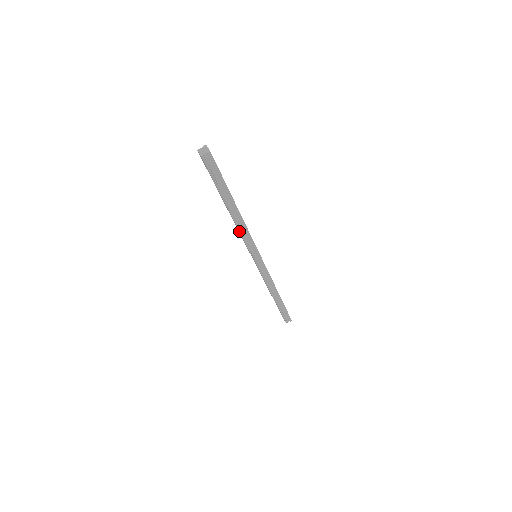
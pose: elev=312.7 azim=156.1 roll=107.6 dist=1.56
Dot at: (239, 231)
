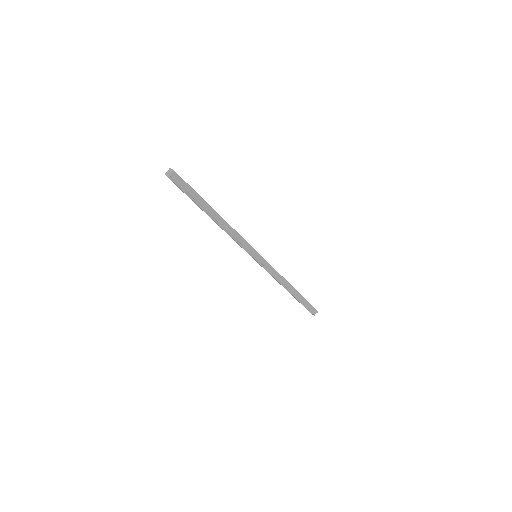
Dot at: occluded
